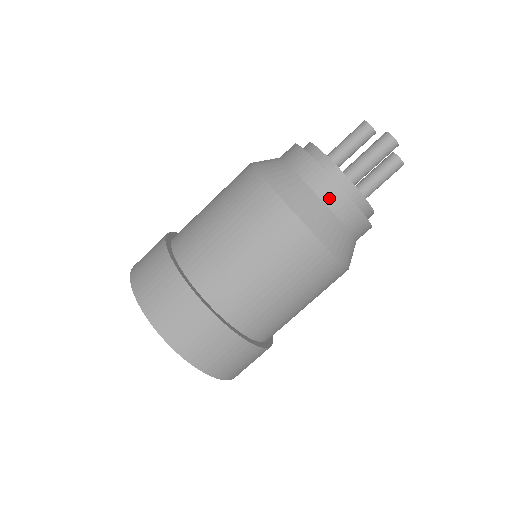
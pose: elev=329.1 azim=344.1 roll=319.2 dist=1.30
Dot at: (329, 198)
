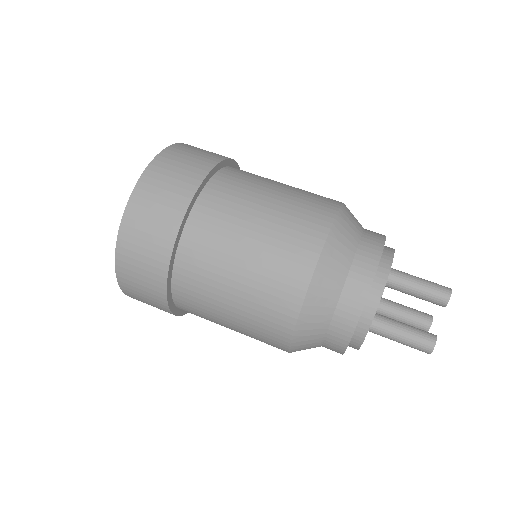
Dot at: (332, 341)
